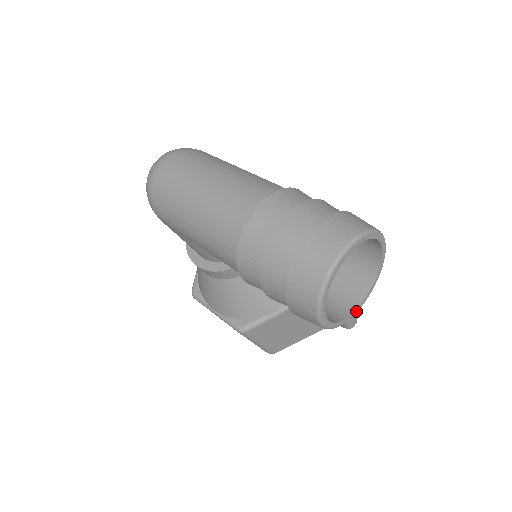
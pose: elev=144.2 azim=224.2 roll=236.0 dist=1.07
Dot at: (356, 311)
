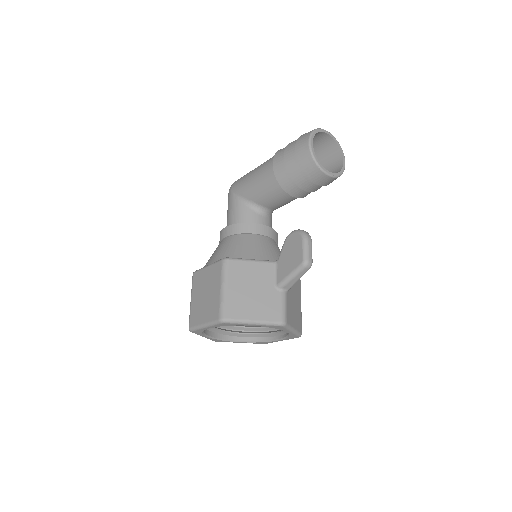
Dot at: (324, 169)
